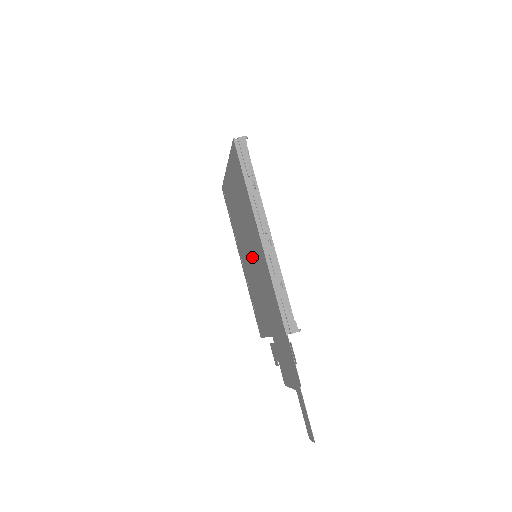
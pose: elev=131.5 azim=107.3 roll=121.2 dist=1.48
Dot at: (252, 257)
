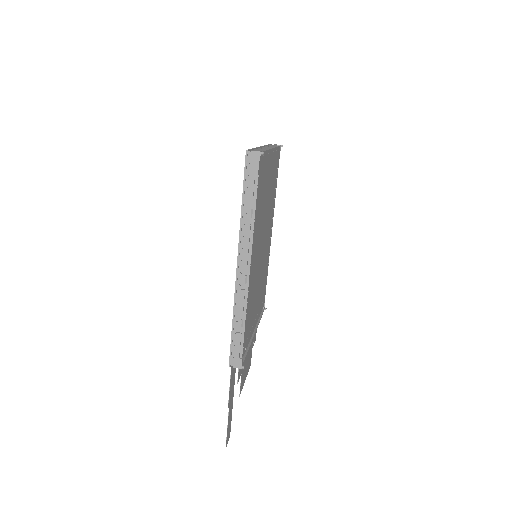
Dot at: occluded
